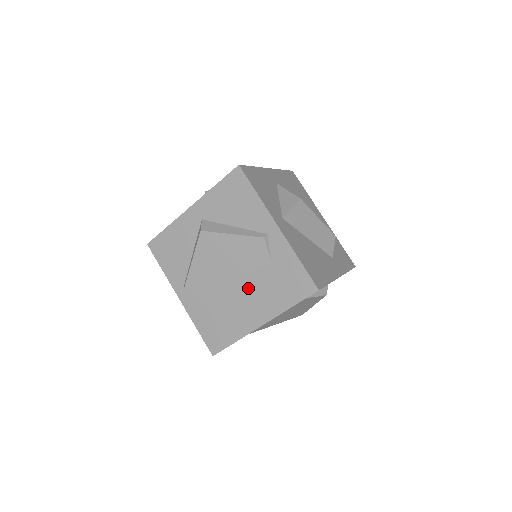
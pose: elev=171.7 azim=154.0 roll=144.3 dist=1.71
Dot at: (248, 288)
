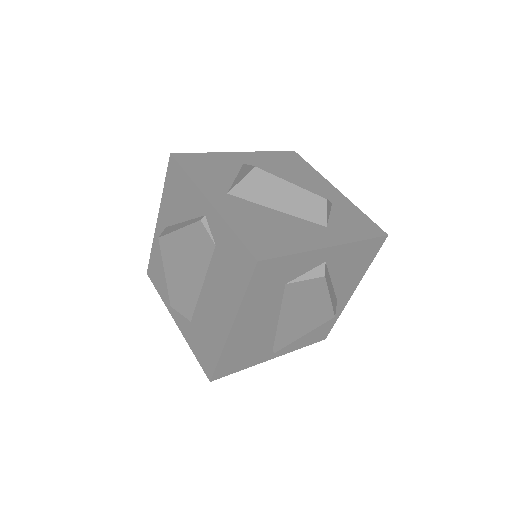
Dot at: (210, 287)
